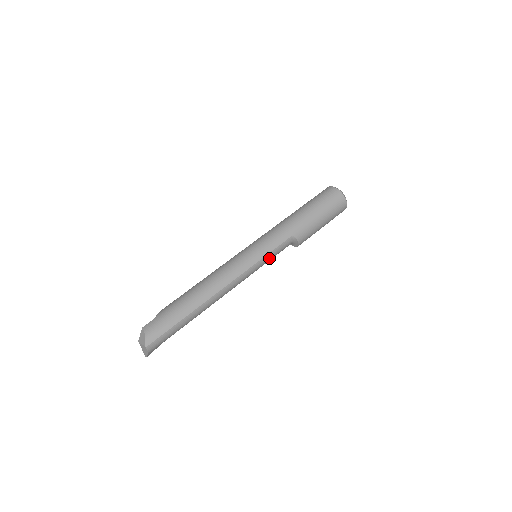
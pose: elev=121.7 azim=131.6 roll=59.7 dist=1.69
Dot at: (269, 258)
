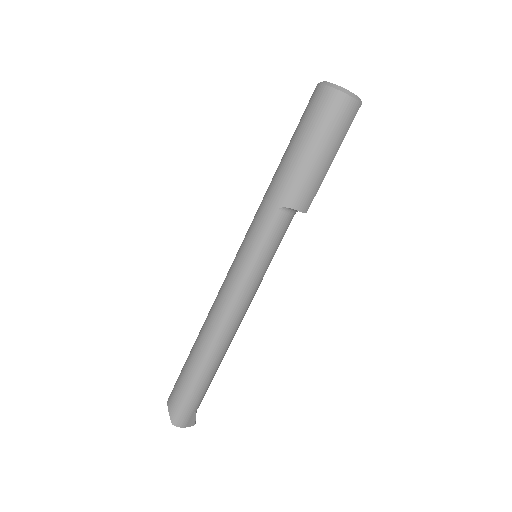
Dot at: (265, 255)
